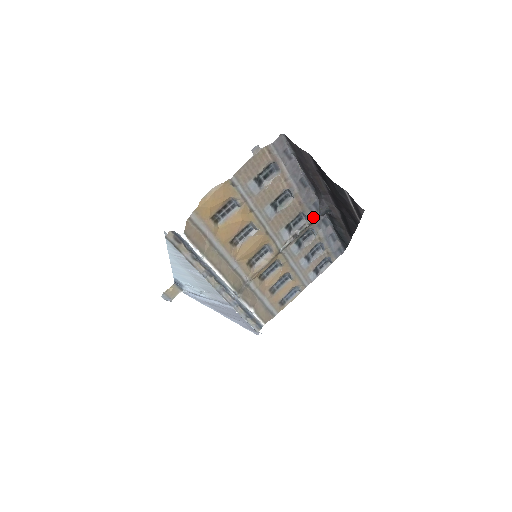
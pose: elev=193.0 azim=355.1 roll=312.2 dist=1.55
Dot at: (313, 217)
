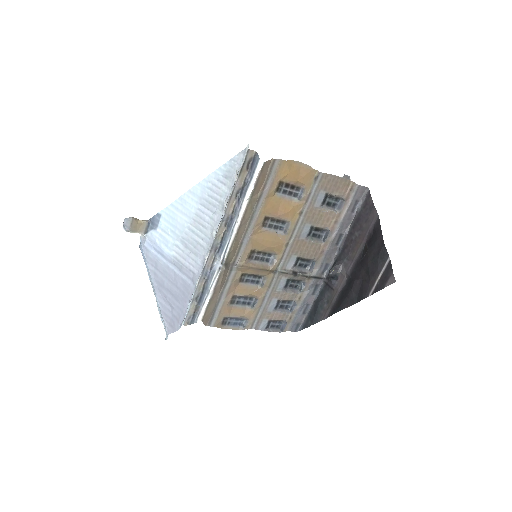
Dot at: (316, 274)
